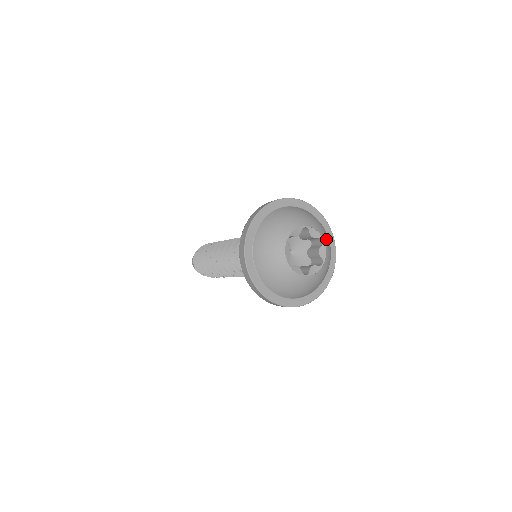
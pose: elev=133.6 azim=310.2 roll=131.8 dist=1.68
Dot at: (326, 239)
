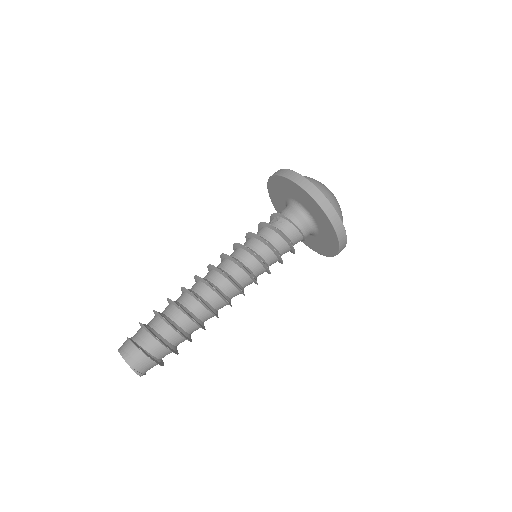
Dot at: occluded
